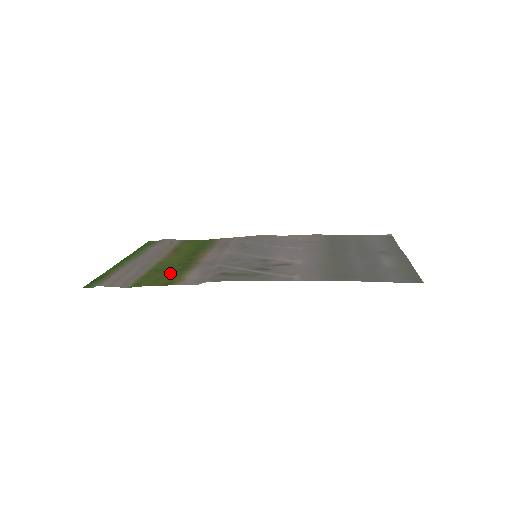
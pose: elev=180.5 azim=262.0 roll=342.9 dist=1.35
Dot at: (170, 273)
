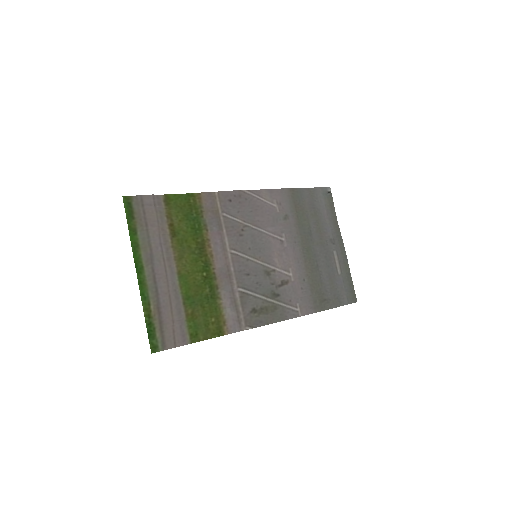
Dot at: (208, 308)
